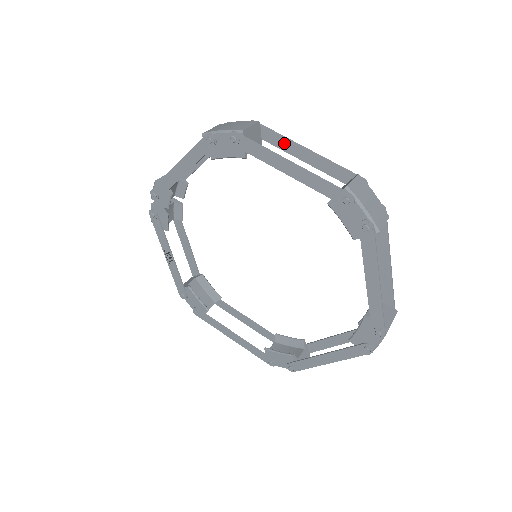
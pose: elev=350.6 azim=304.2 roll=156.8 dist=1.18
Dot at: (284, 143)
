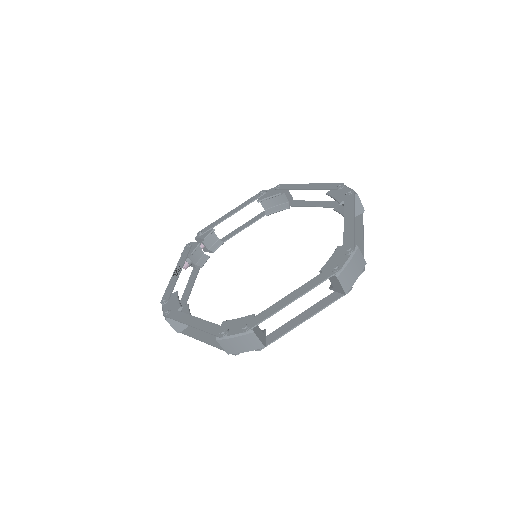
Dot at: (304, 203)
